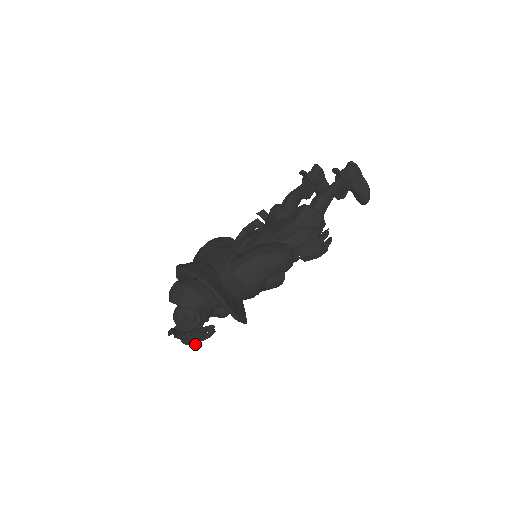
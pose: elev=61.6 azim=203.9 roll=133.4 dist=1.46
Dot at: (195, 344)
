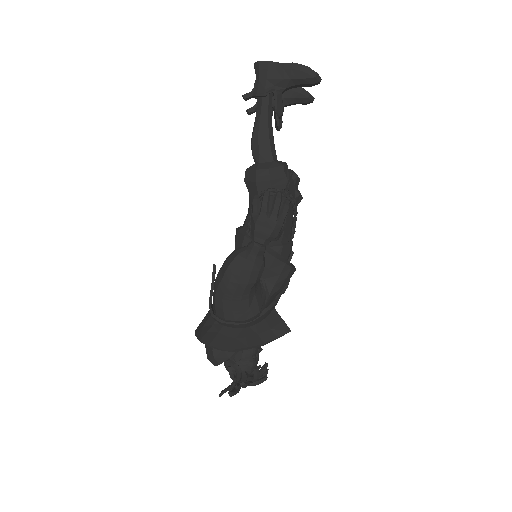
Dot at: (262, 381)
